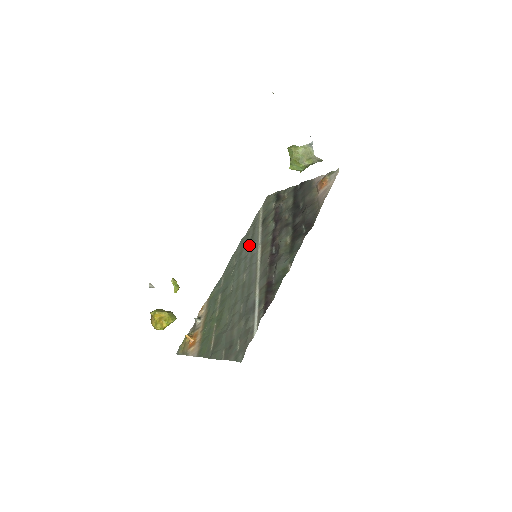
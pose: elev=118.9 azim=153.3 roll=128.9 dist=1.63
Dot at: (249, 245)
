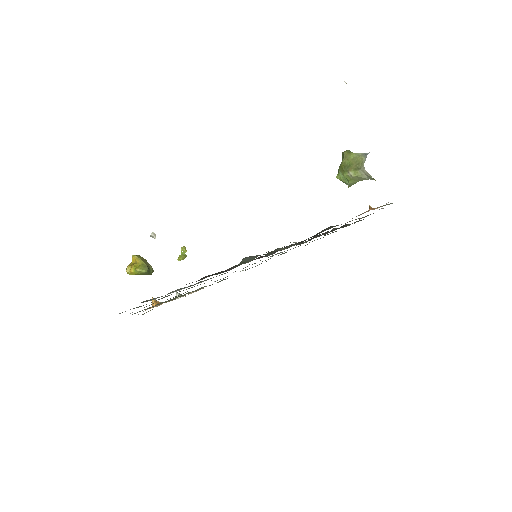
Dot at: occluded
